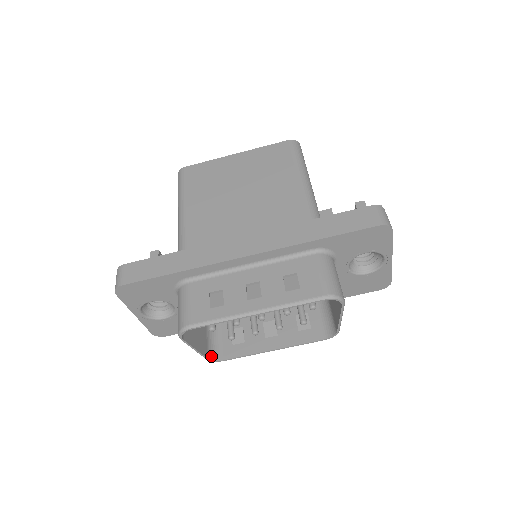
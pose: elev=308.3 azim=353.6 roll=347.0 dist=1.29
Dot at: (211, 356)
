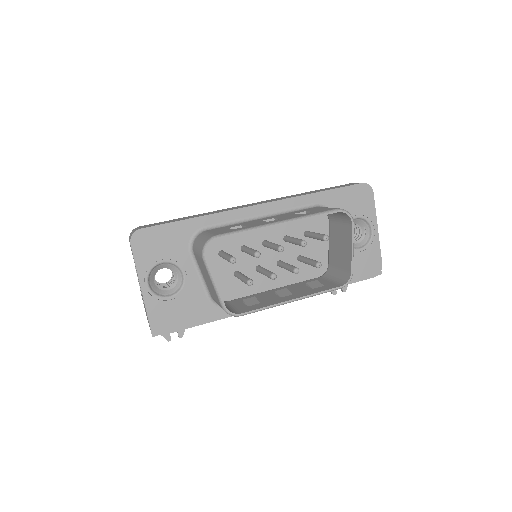
Dot at: (228, 309)
